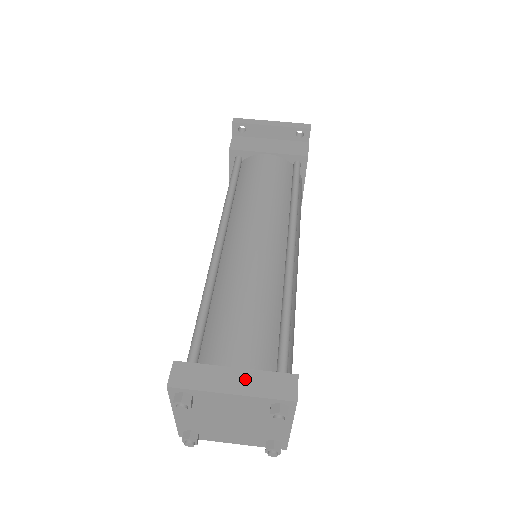
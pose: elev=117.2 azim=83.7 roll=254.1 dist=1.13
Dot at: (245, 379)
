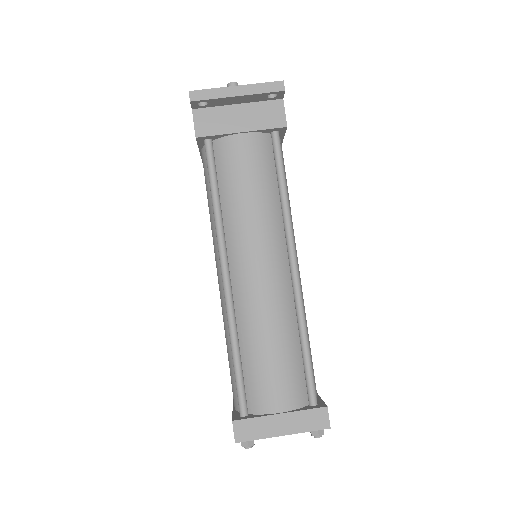
Dot at: (290, 421)
